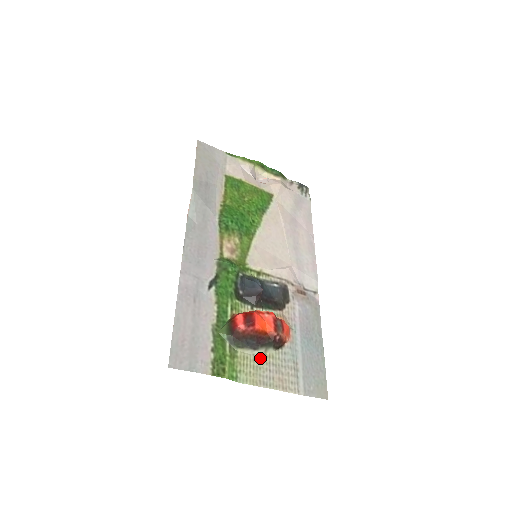
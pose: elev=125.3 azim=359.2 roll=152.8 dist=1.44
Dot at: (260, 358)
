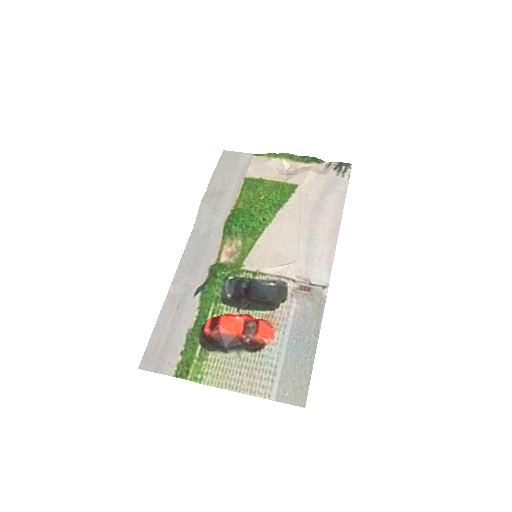
Dot at: (232, 361)
